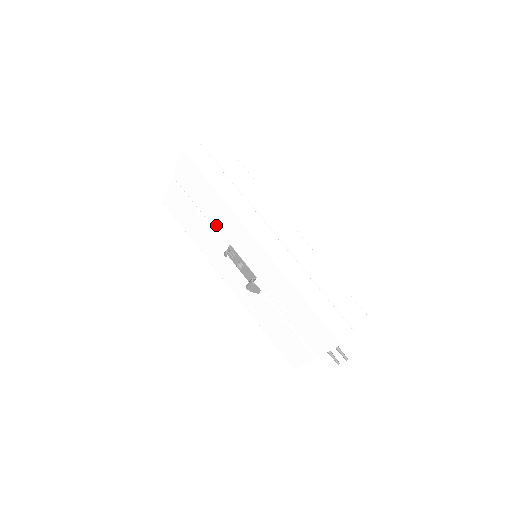
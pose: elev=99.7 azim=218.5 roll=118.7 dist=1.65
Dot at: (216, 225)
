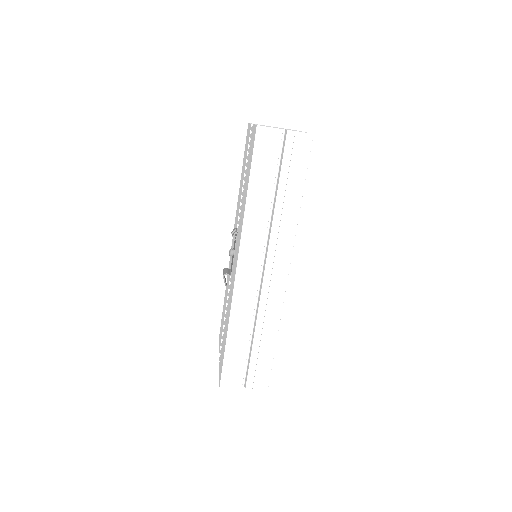
Dot at: (241, 206)
